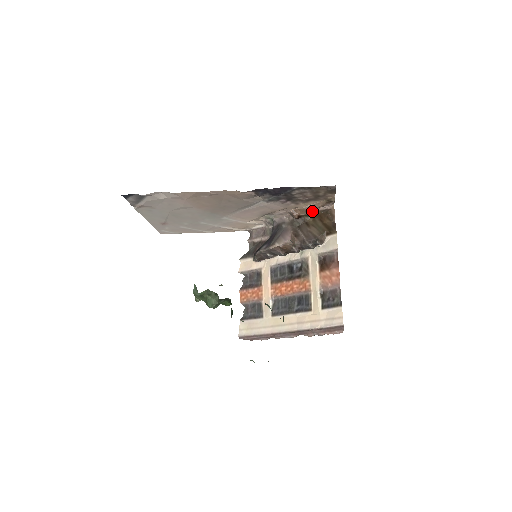
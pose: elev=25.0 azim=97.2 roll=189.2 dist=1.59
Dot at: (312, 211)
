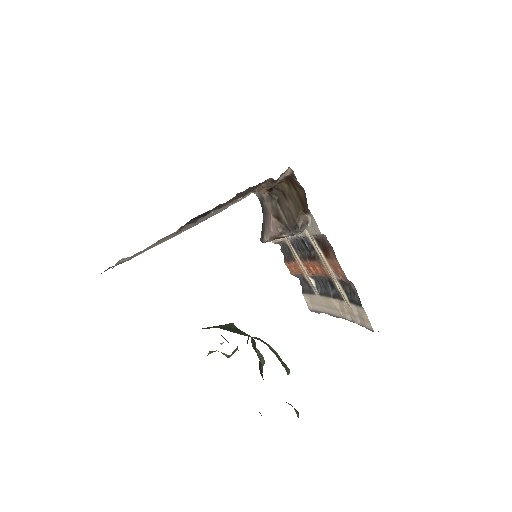
Dot at: (275, 183)
